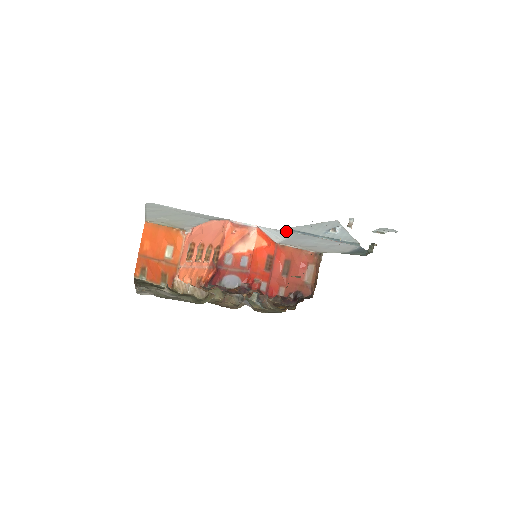
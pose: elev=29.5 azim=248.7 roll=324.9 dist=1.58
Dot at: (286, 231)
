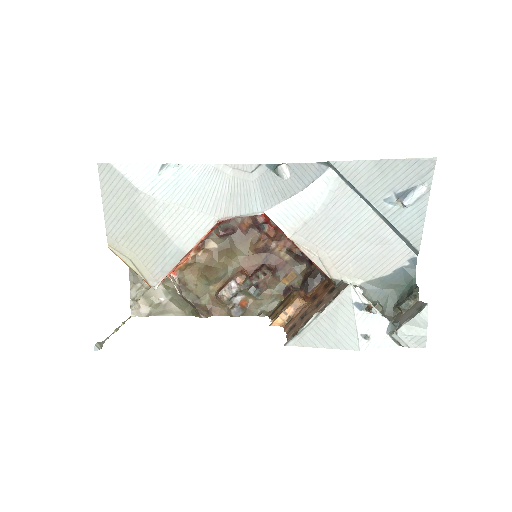
Dot at: (325, 179)
